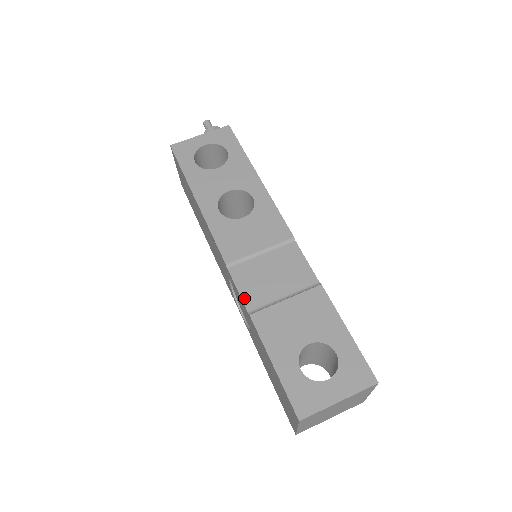
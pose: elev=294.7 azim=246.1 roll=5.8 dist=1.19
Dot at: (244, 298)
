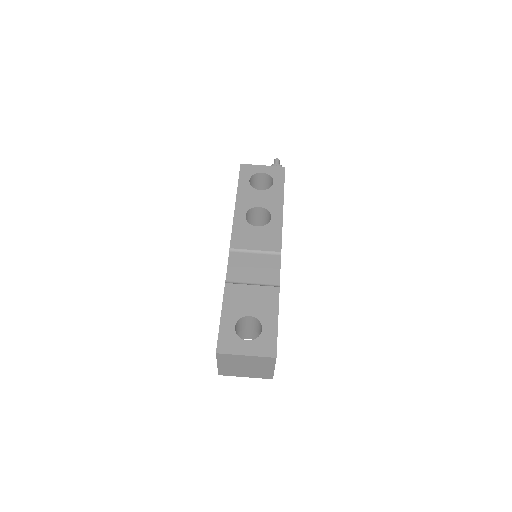
Dot at: (228, 272)
